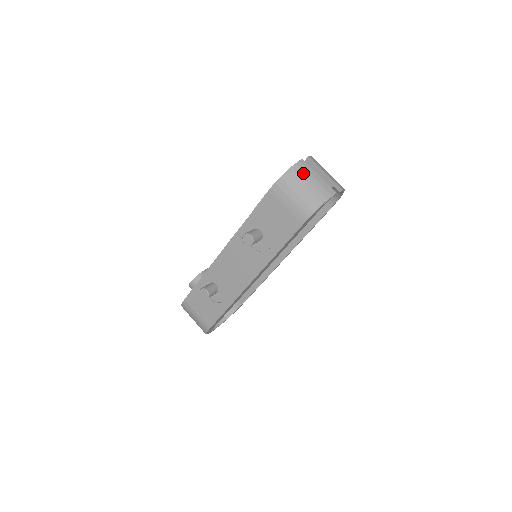
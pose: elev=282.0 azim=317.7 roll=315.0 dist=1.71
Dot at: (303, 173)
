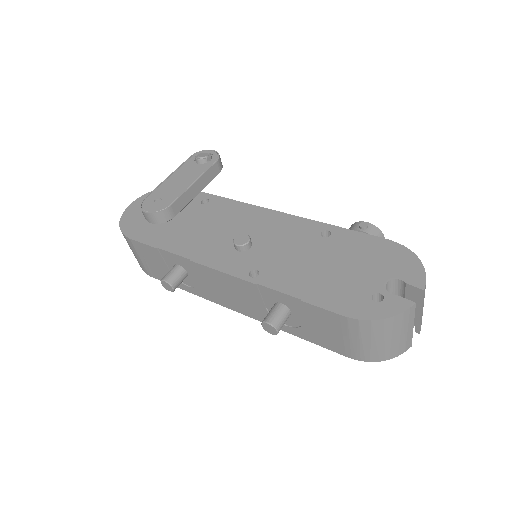
Dot at: (400, 325)
